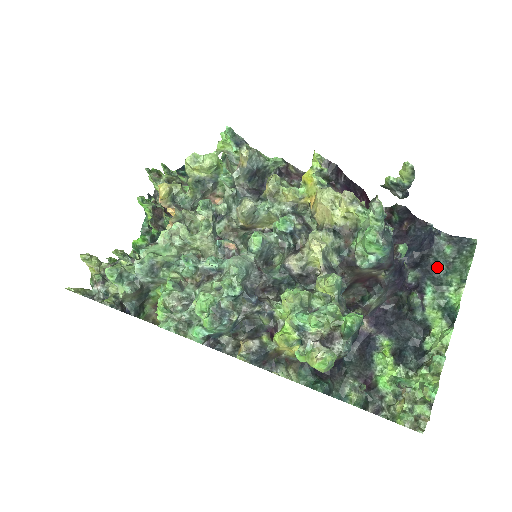
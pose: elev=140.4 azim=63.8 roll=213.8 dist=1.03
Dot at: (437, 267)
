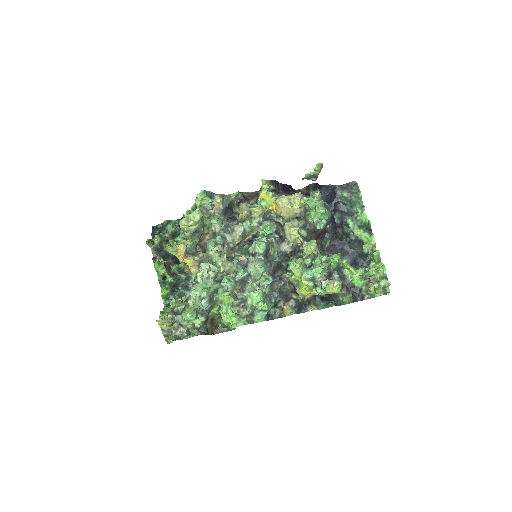
Dot at: (346, 206)
